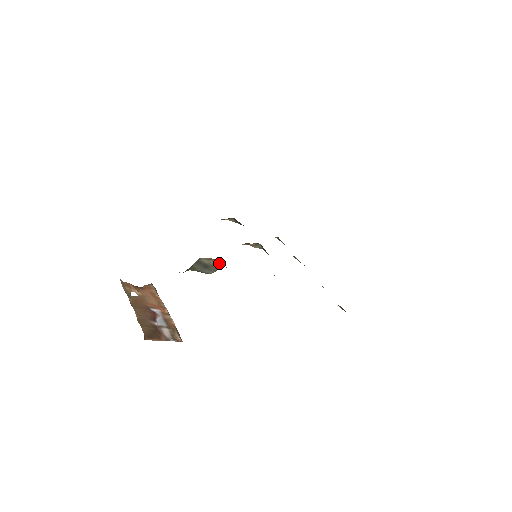
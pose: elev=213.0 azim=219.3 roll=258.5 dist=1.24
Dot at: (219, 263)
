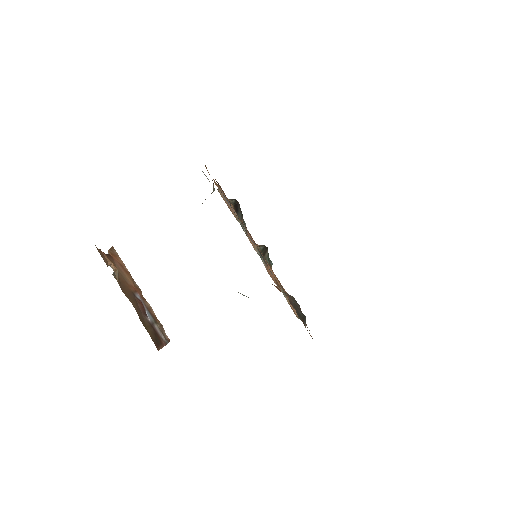
Dot at: occluded
